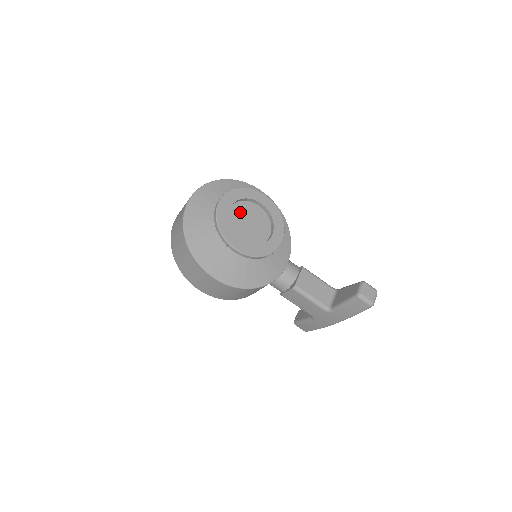
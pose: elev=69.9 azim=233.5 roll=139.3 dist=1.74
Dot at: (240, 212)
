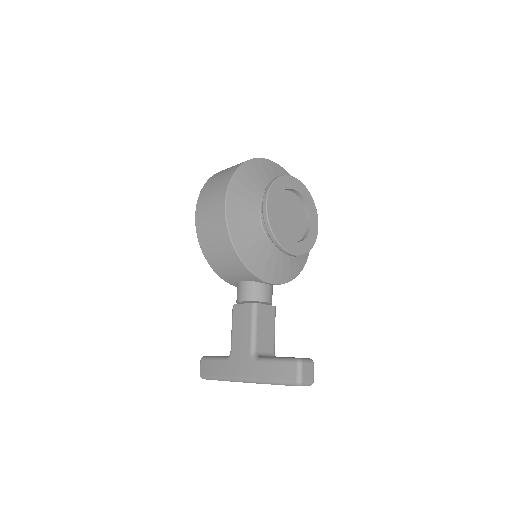
Dot at: (294, 203)
